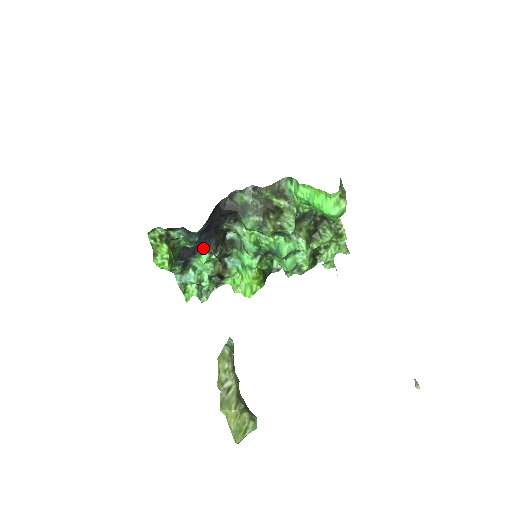
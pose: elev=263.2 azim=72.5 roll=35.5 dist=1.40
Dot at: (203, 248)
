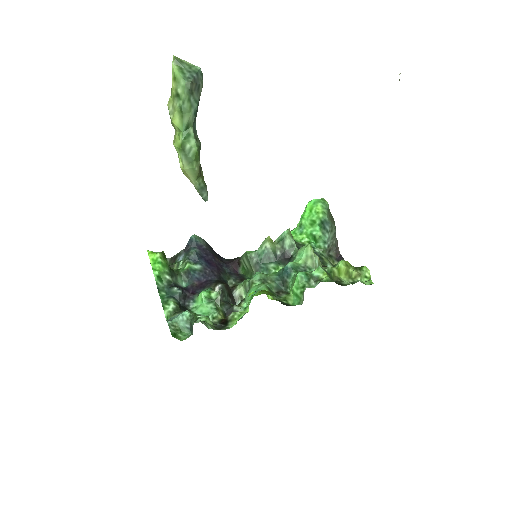
Dot at: (204, 288)
